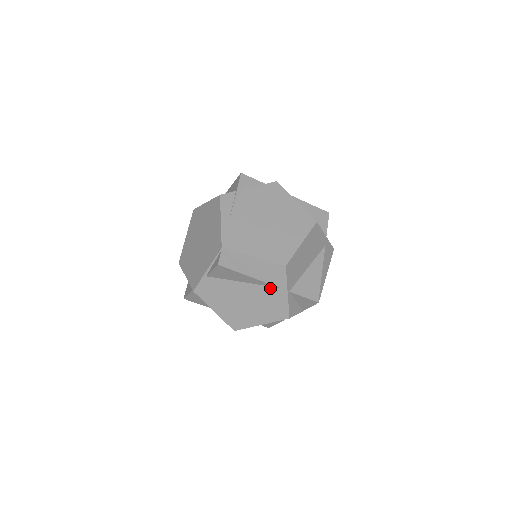
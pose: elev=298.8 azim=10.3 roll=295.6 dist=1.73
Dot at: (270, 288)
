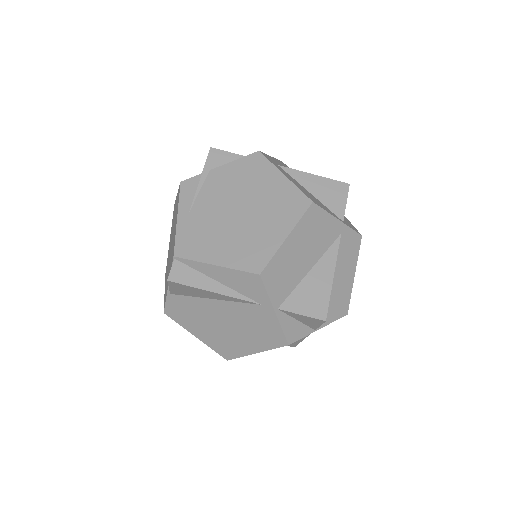
Dot at: (250, 306)
